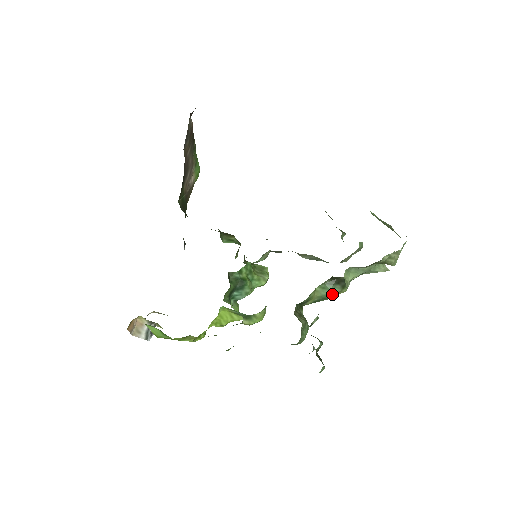
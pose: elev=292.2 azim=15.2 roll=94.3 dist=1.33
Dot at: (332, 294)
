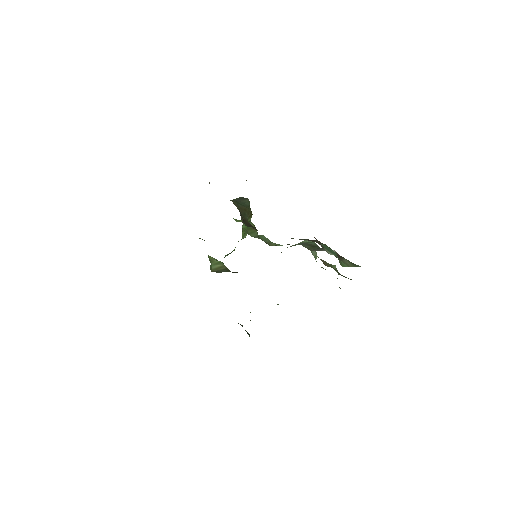
Dot at: occluded
